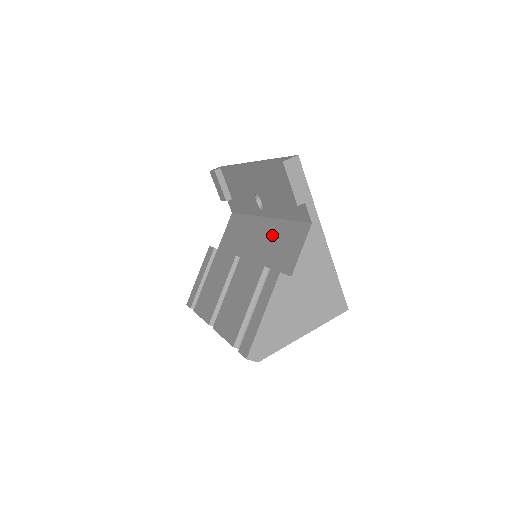
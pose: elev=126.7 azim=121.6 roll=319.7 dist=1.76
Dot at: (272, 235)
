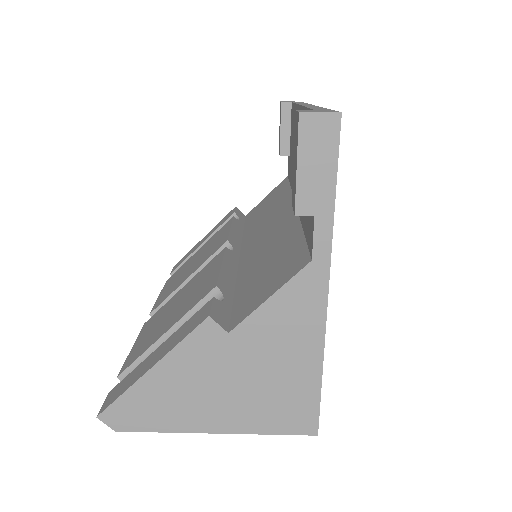
Dot at: (276, 239)
